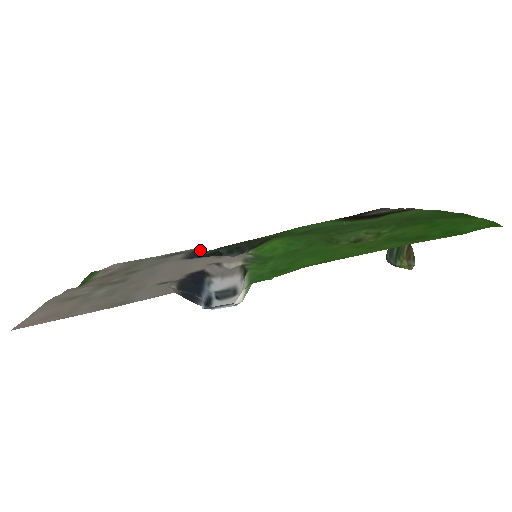
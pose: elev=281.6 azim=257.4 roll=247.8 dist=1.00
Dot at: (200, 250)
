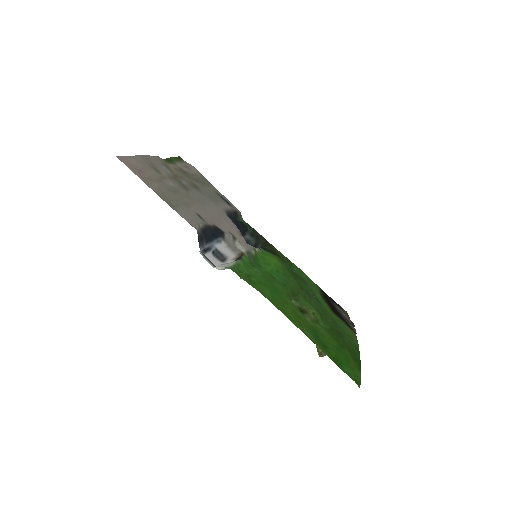
Dot at: (240, 215)
